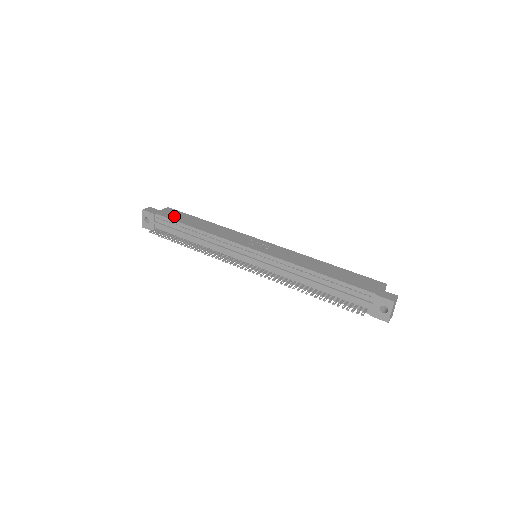
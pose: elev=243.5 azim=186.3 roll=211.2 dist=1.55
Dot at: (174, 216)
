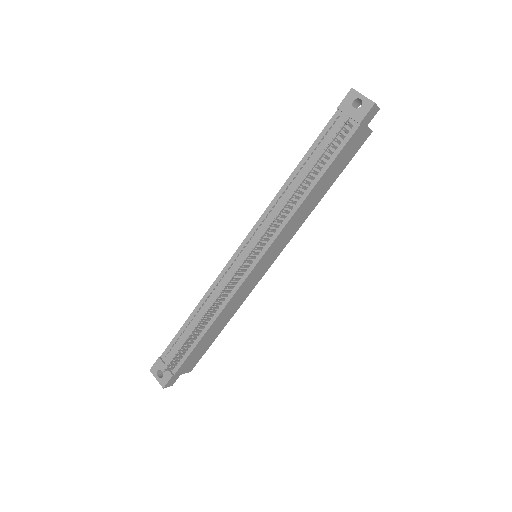
Dot at: occluded
